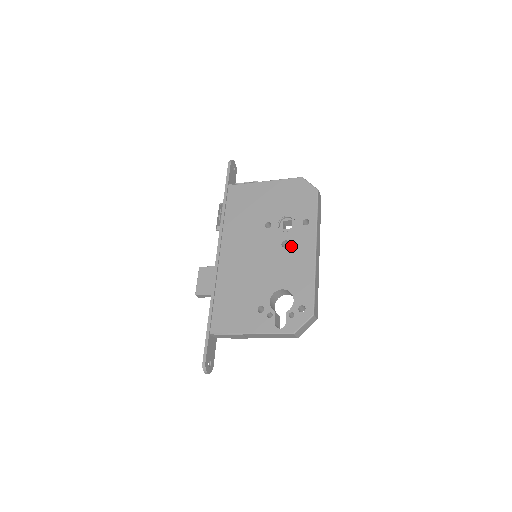
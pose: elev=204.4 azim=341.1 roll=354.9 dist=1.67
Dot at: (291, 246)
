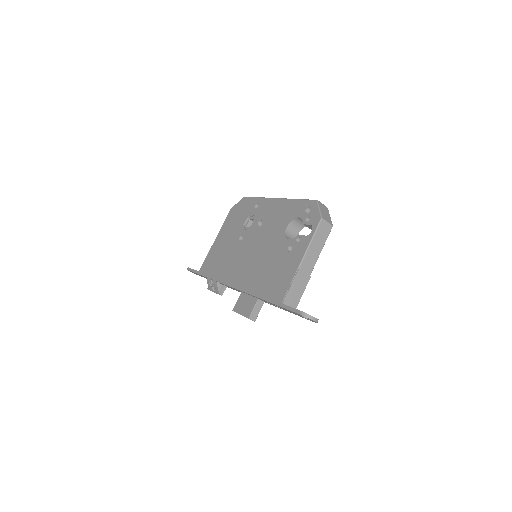
Dot at: (264, 219)
